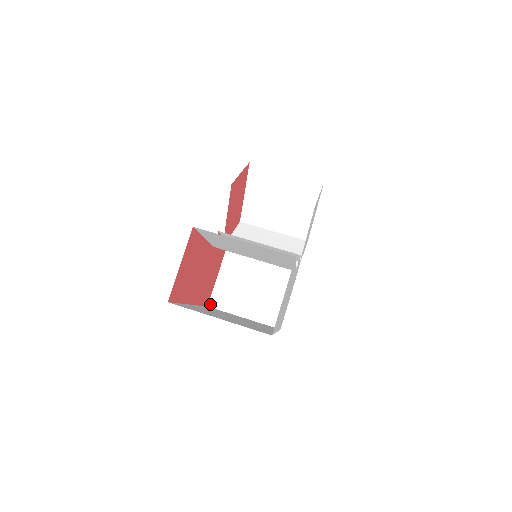
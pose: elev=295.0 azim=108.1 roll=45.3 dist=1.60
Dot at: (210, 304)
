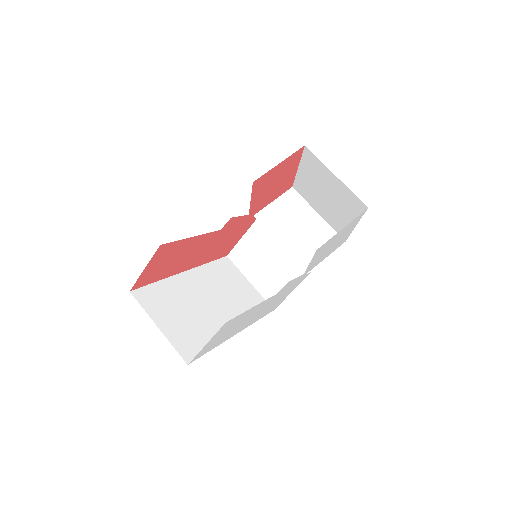
Dot at: (229, 255)
